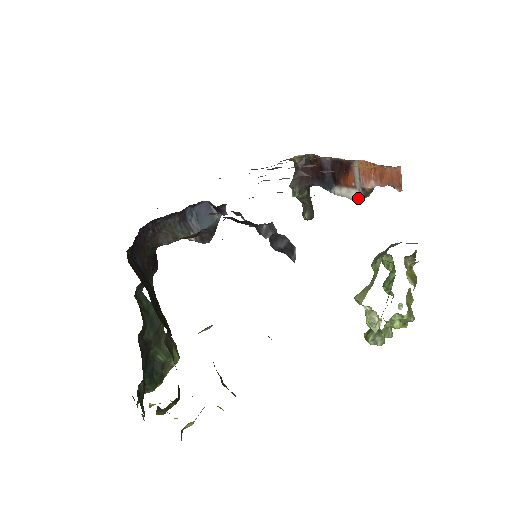
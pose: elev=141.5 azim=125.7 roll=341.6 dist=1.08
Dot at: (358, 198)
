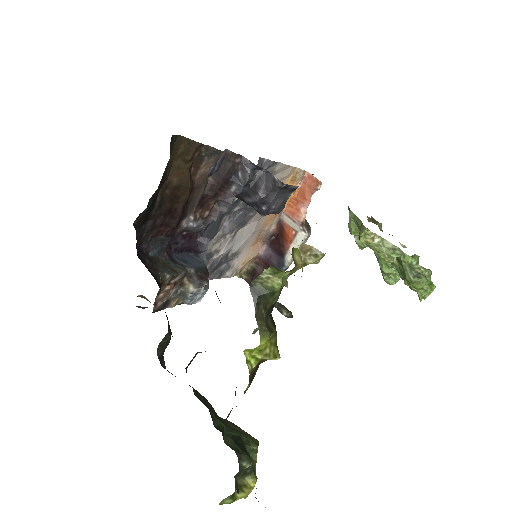
Dot at: (305, 235)
